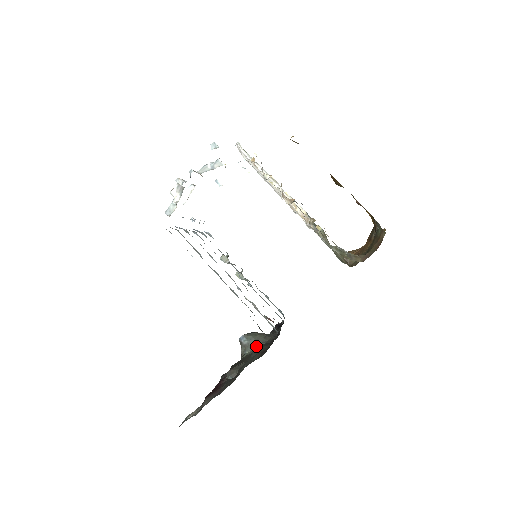
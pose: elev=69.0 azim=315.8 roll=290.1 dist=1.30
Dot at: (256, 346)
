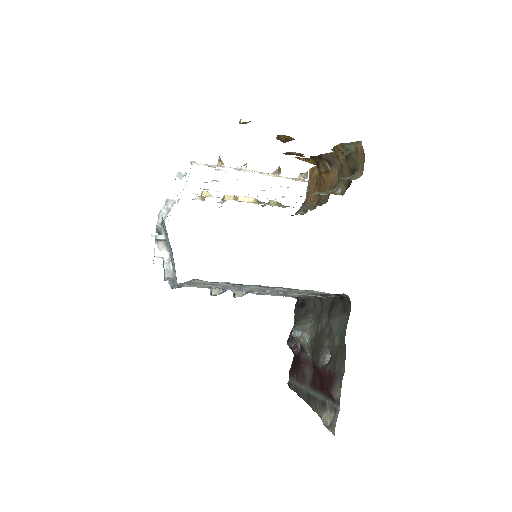
Dot at: (310, 329)
